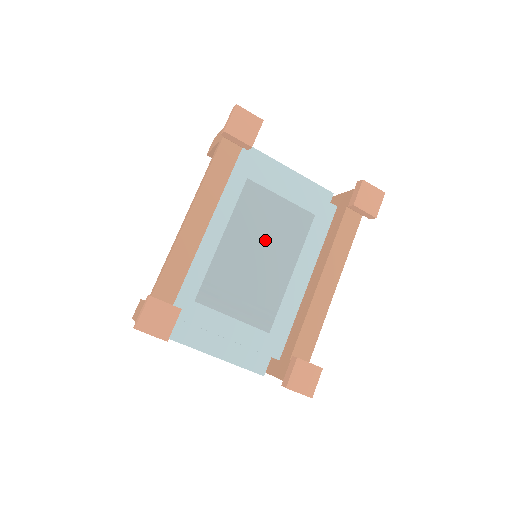
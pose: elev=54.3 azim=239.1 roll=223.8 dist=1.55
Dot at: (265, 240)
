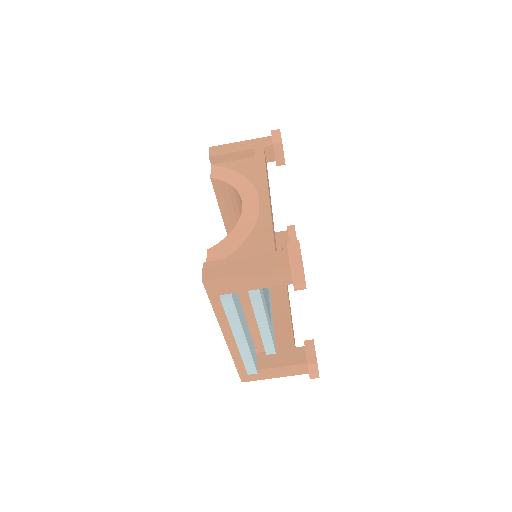
Dot at: occluded
